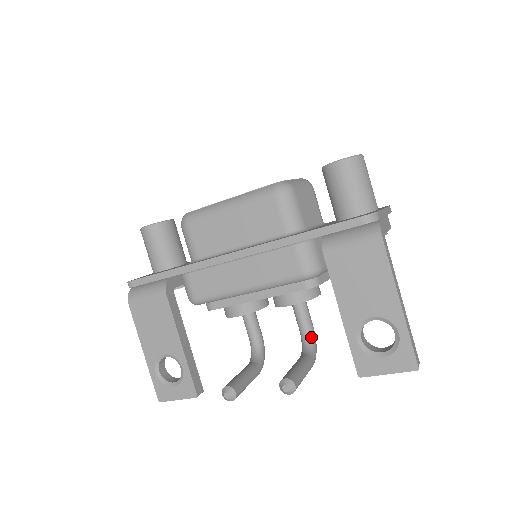
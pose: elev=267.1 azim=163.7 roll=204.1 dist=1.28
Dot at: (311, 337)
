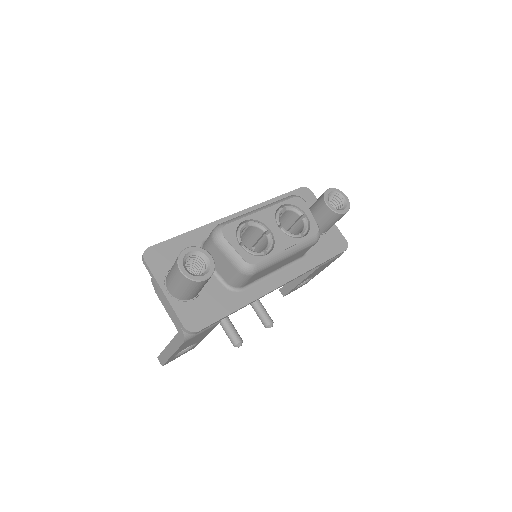
Dot at: occluded
